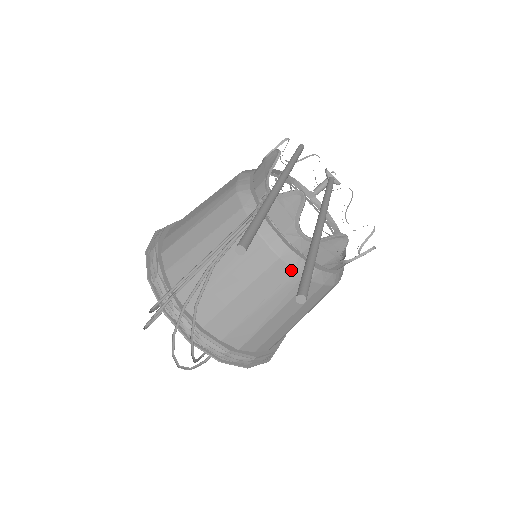
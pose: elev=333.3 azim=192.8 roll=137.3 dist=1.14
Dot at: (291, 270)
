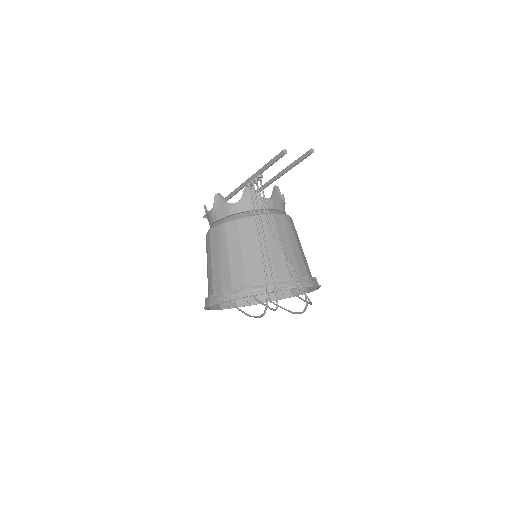
Dot at: (280, 216)
